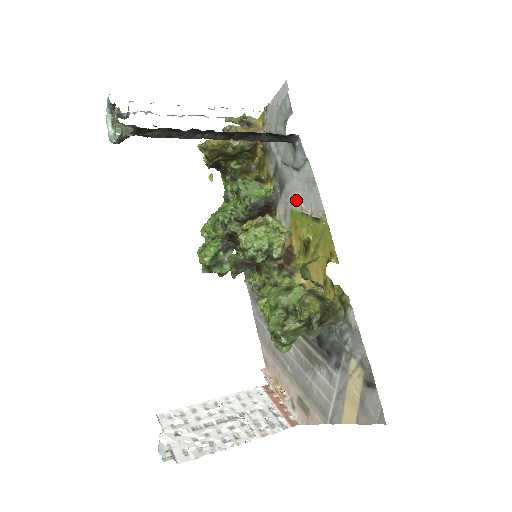
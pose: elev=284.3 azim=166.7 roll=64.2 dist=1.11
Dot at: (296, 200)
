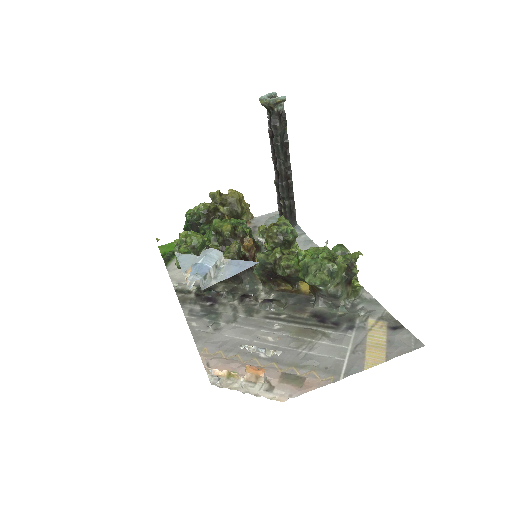
Dot at: occluded
